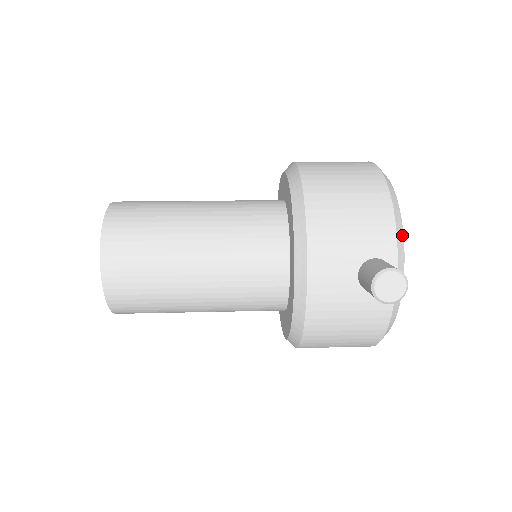
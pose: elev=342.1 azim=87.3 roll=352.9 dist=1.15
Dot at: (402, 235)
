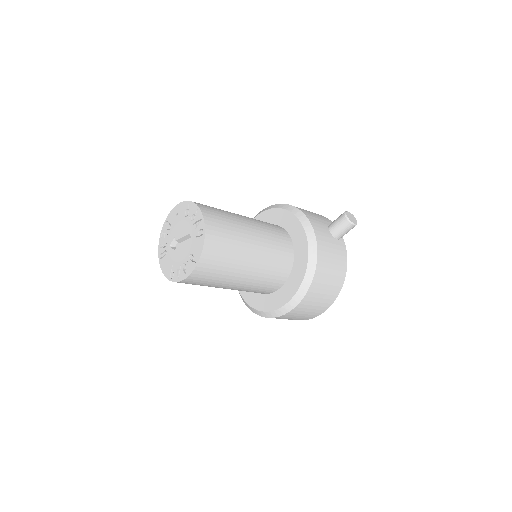
Dot at: occluded
